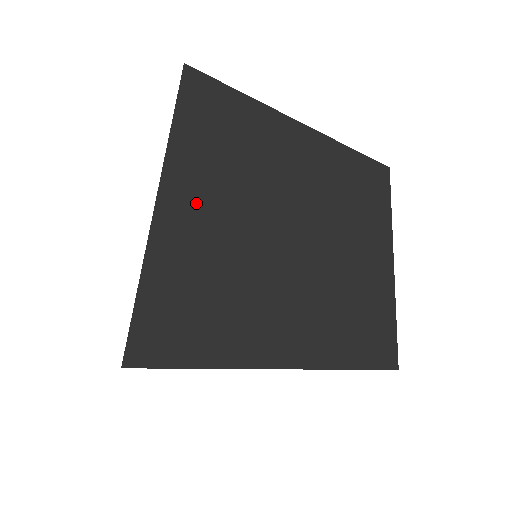
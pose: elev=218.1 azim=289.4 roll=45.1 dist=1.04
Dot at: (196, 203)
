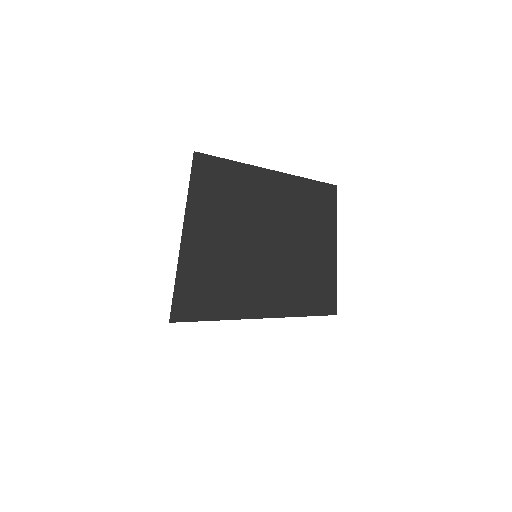
Dot at: (204, 233)
